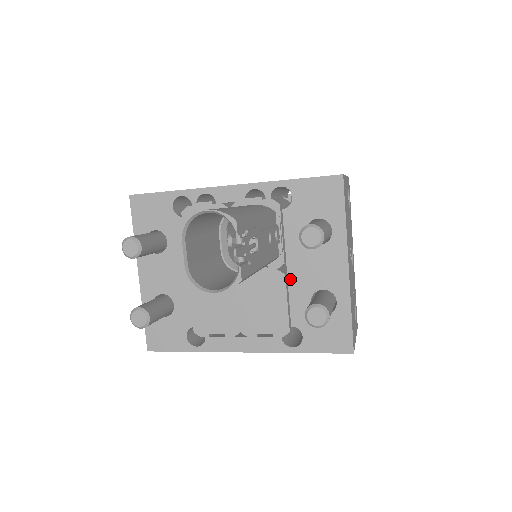
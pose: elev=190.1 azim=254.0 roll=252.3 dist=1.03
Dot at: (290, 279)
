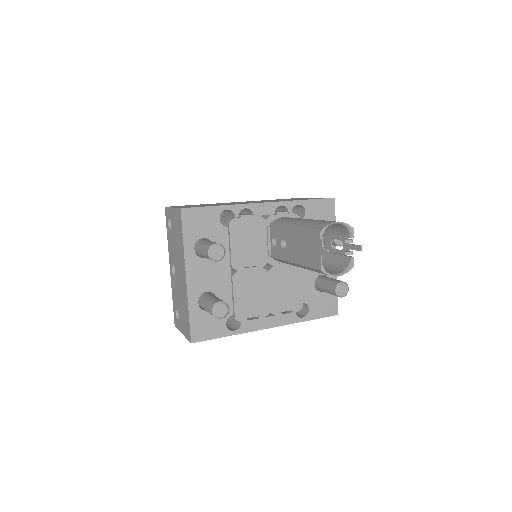
Dot at: (302, 269)
